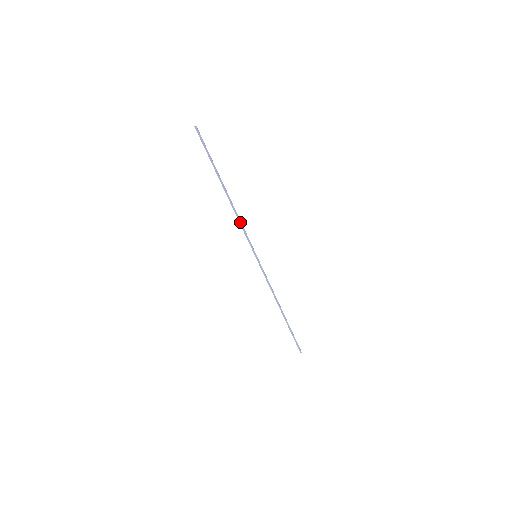
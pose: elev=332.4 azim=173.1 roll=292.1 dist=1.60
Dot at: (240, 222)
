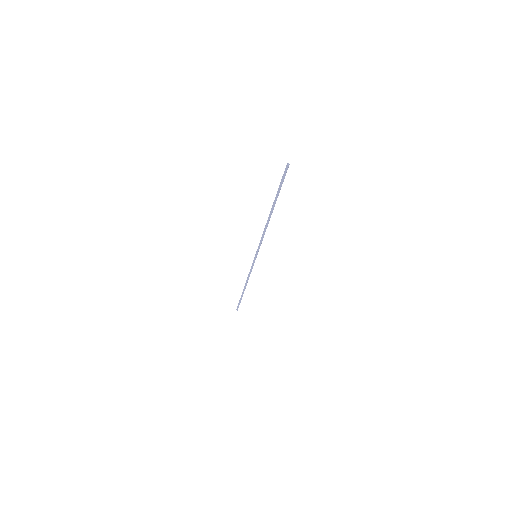
Dot at: (264, 234)
